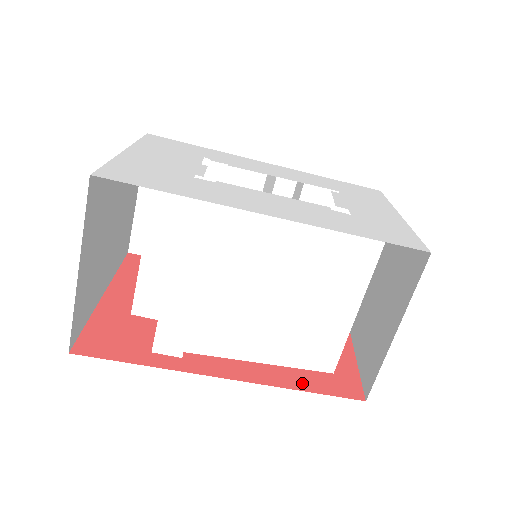
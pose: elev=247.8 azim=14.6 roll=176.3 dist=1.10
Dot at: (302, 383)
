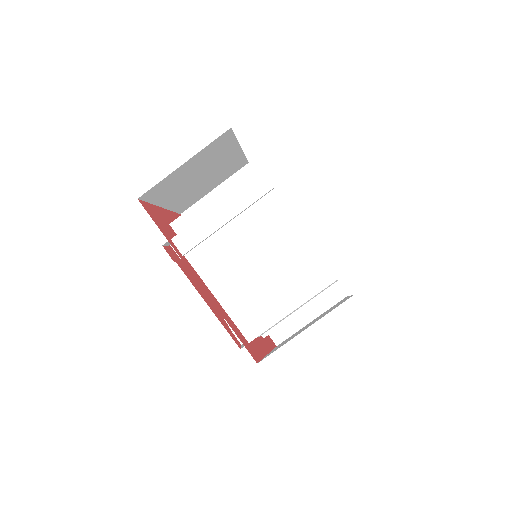
Dot at: (231, 324)
